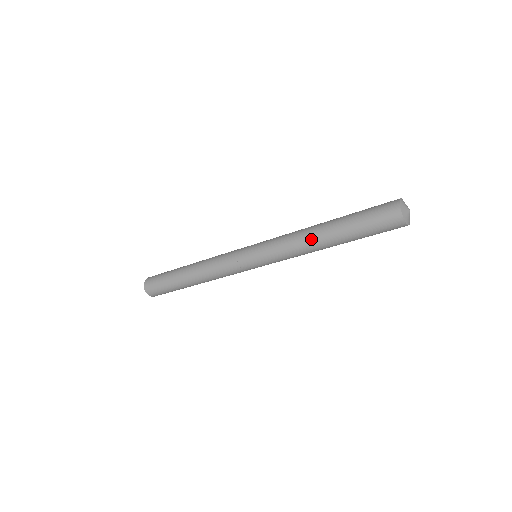
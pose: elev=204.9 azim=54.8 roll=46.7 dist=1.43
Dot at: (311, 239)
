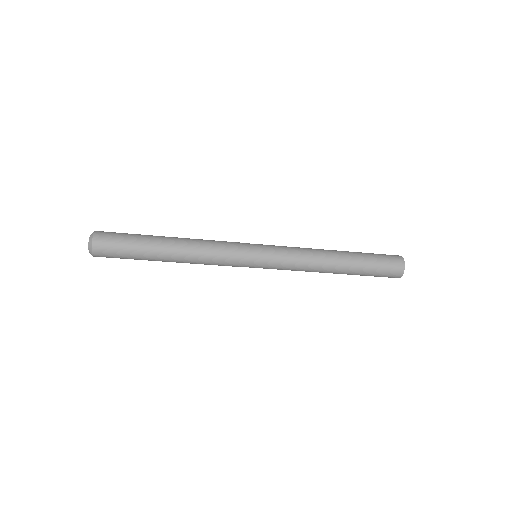
Dot at: (326, 254)
